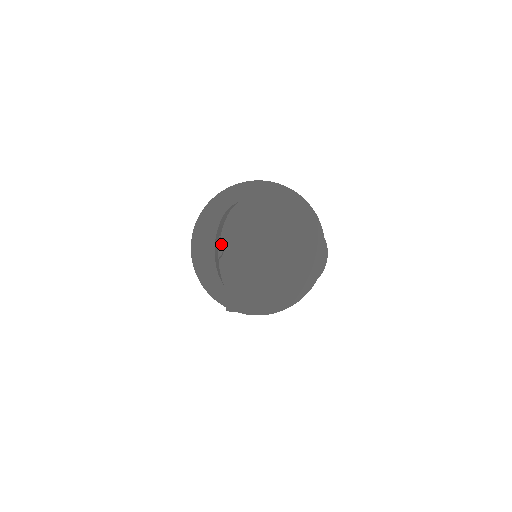
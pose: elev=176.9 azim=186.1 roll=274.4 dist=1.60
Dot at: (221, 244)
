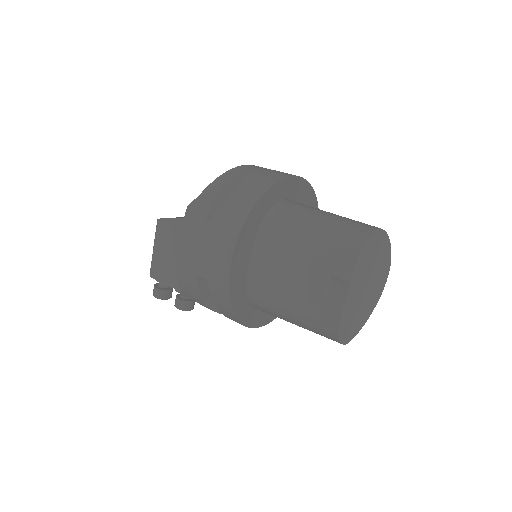
Dot at: (328, 284)
